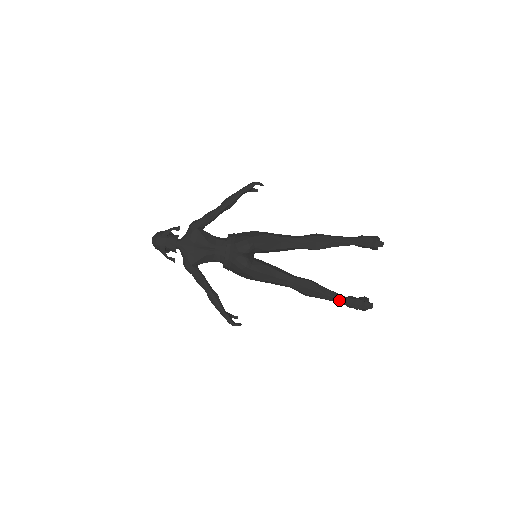
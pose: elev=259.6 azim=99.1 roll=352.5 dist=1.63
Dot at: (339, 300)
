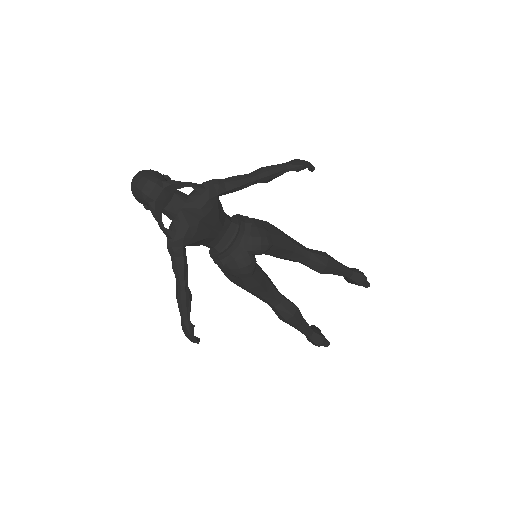
Dot at: (308, 333)
